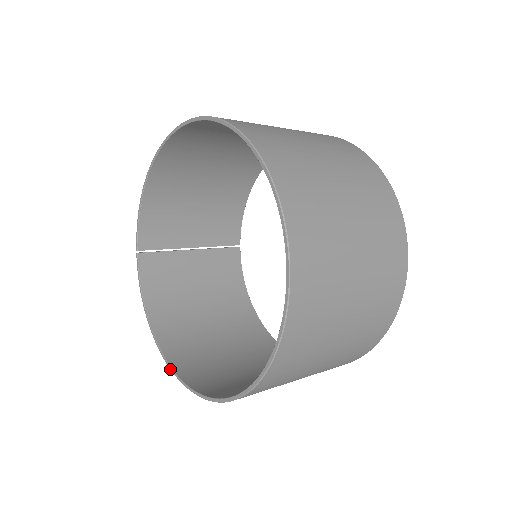
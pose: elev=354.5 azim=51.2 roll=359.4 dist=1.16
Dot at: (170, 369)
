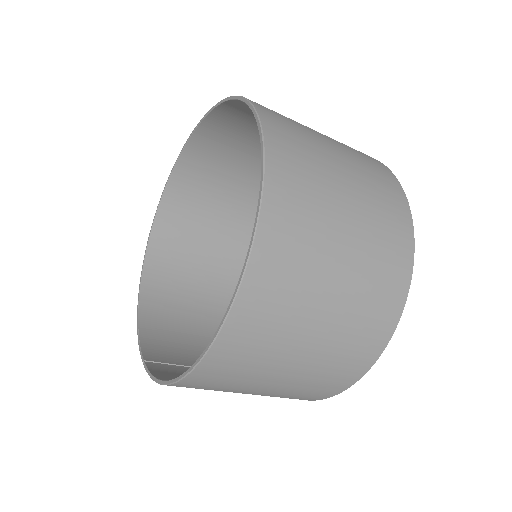
Dot at: (207, 348)
